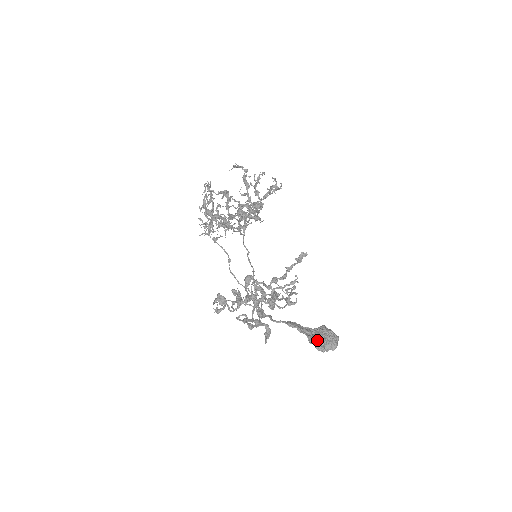
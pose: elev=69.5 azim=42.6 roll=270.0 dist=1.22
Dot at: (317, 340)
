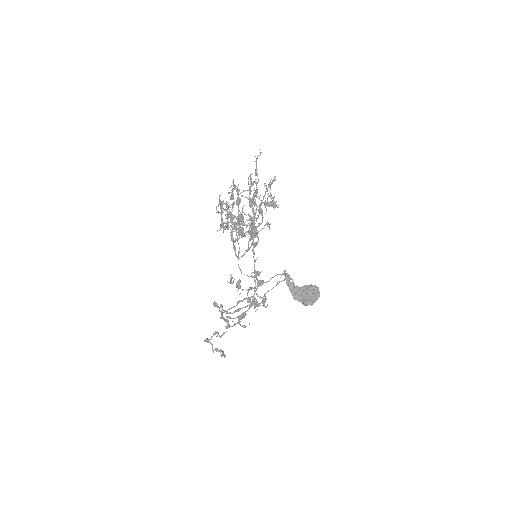
Dot at: (300, 298)
